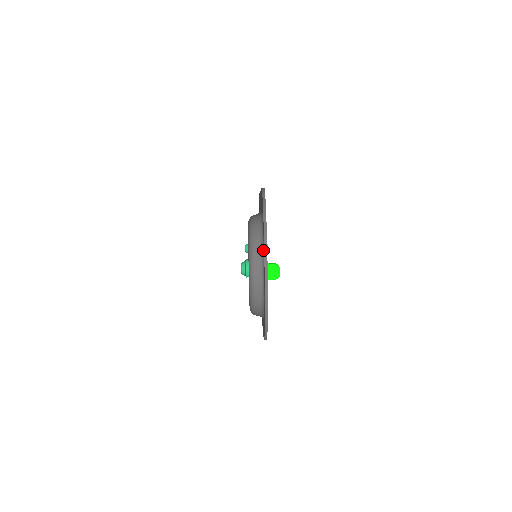
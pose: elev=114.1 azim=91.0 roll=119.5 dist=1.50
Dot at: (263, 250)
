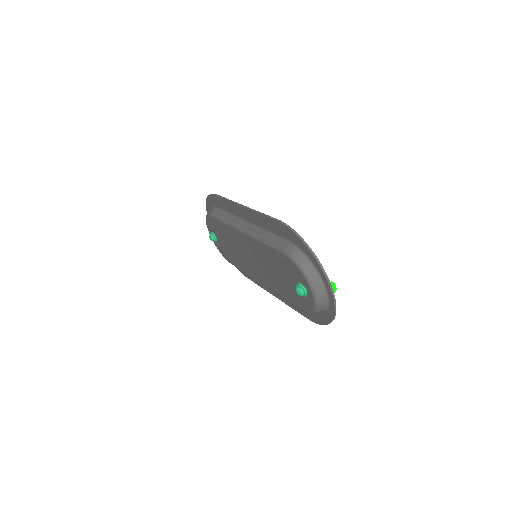
Dot at: (321, 278)
